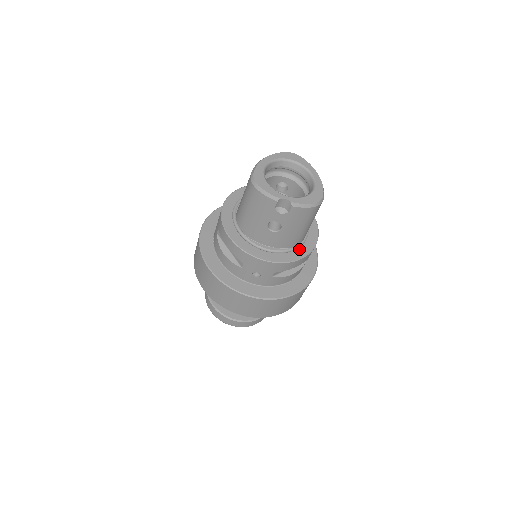
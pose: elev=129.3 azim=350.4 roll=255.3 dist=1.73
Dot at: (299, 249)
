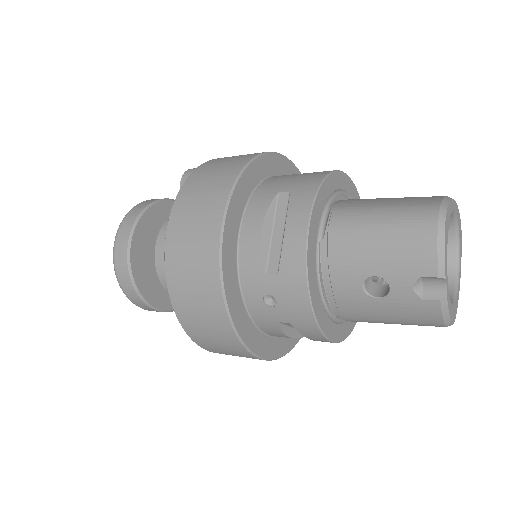
Dot at: (339, 326)
